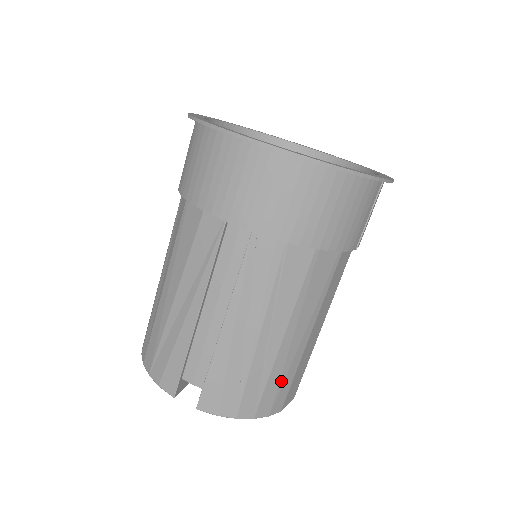
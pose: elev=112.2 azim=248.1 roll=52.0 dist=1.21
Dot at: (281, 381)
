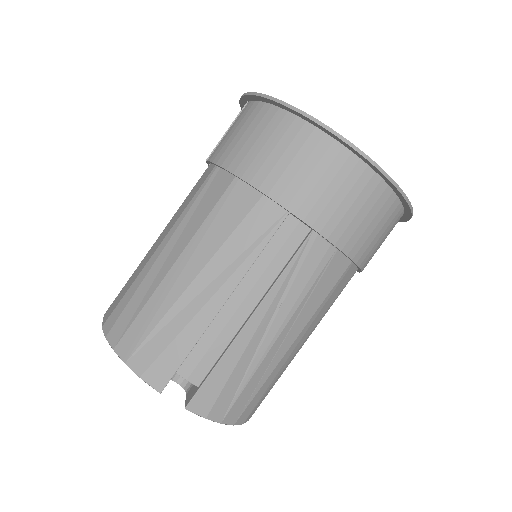
Dot at: (268, 388)
